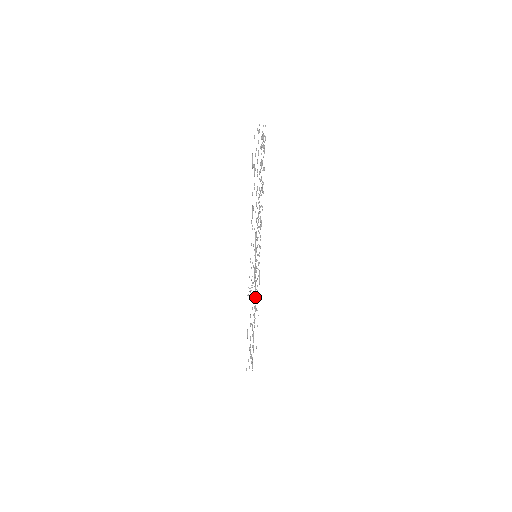
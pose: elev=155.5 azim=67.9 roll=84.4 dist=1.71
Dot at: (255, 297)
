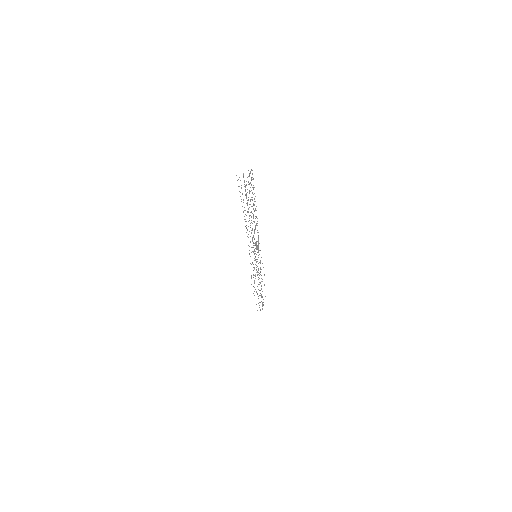
Dot at: occluded
